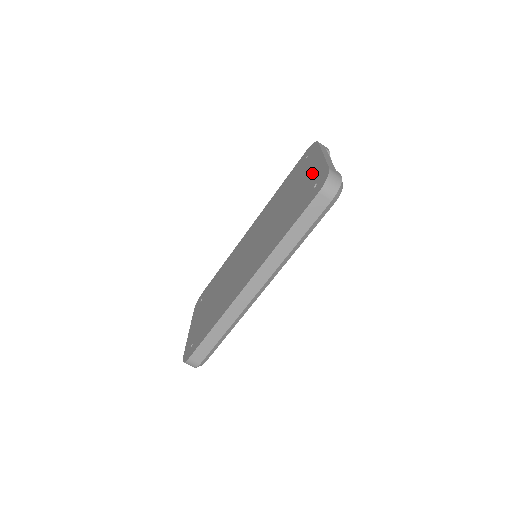
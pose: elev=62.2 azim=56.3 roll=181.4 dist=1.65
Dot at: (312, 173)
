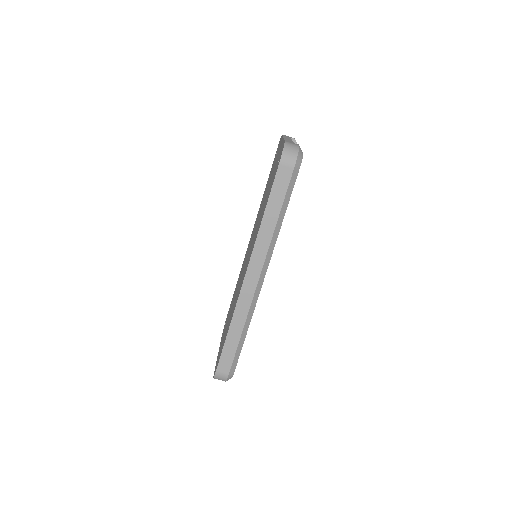
Dot at: occluded
